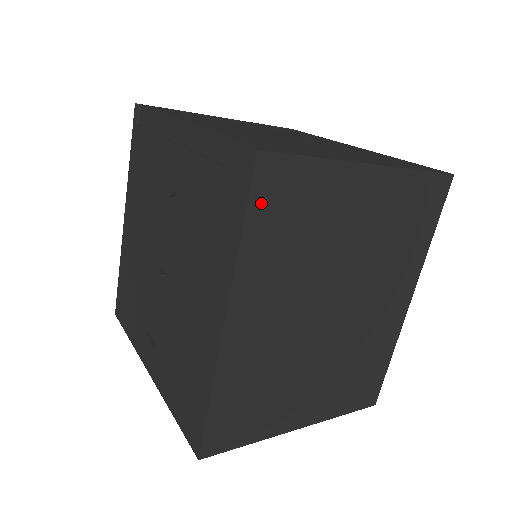
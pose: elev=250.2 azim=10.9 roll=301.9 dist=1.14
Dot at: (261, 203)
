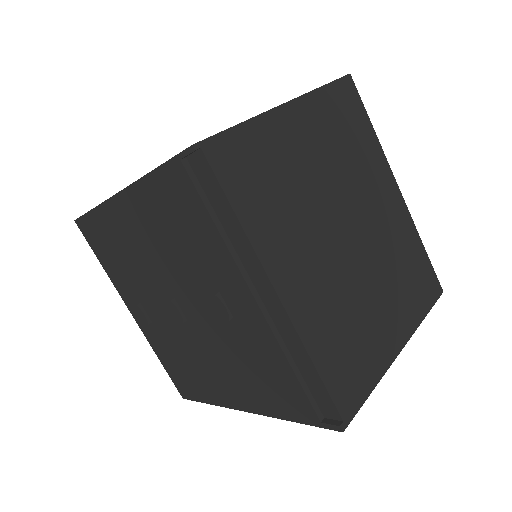
Dot at: occluded
